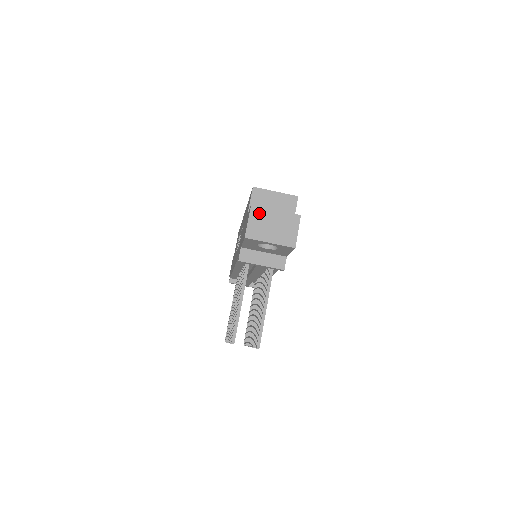
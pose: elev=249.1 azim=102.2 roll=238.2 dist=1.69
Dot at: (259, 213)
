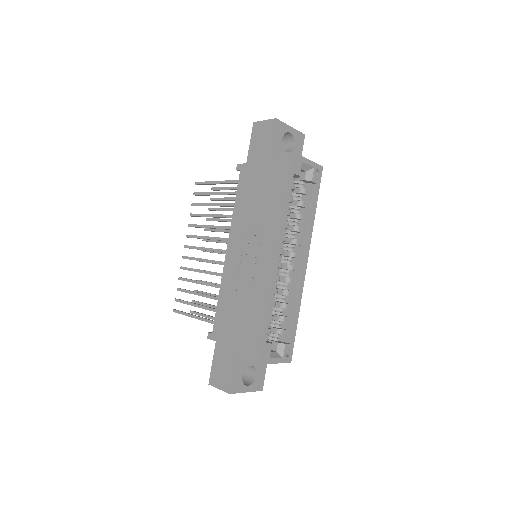
Dot at: occluded
